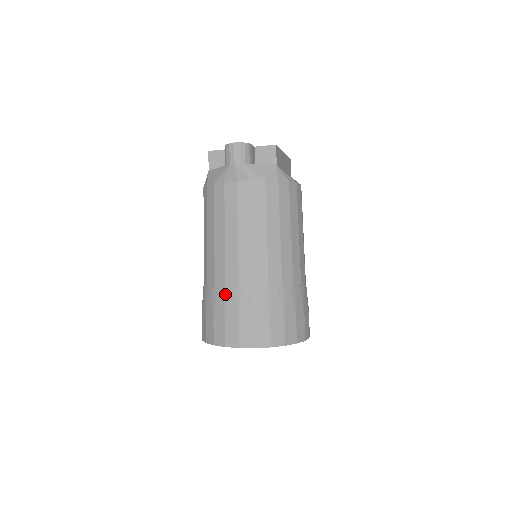
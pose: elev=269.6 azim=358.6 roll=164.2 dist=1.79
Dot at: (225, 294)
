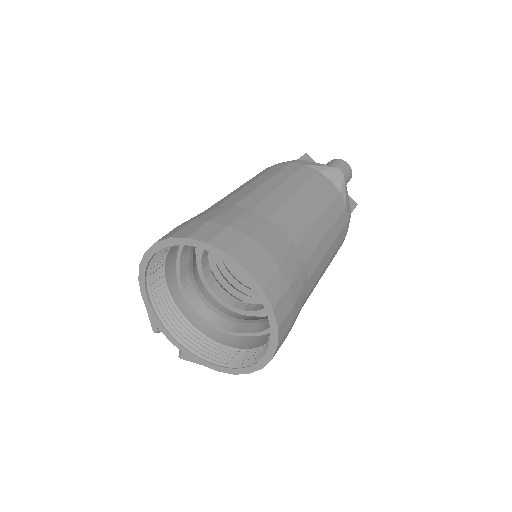
Dot at: (264, 221)
